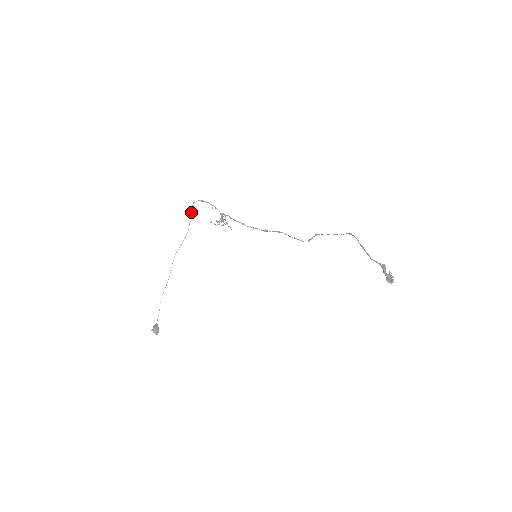
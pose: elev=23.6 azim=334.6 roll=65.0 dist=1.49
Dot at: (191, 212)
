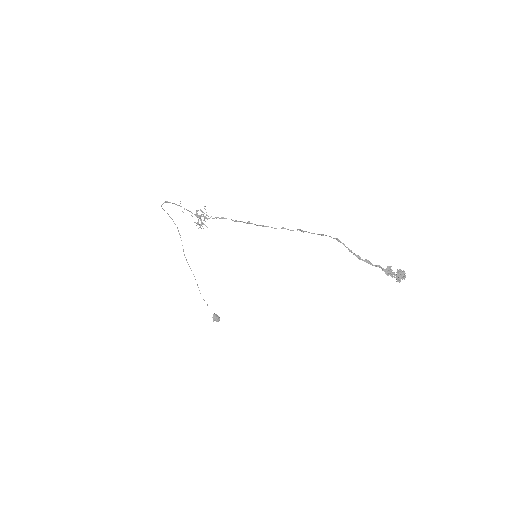
Dot at: occluded
